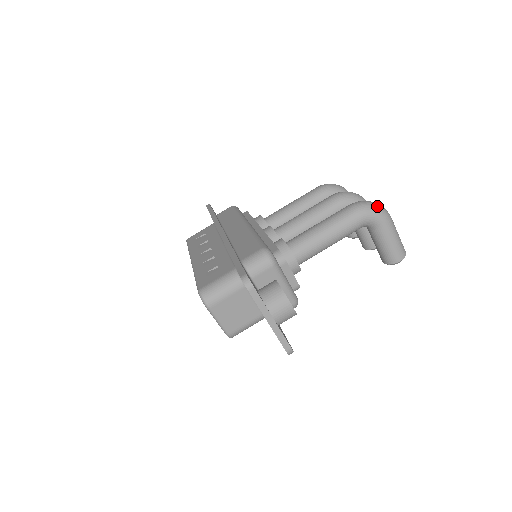
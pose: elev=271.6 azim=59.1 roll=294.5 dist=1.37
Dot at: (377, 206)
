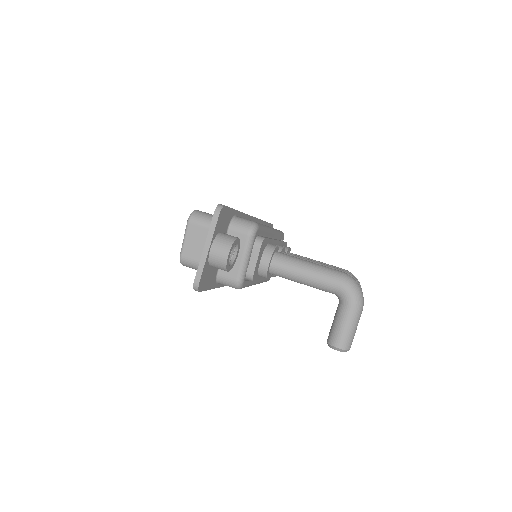
Dot at: (359, 289)
